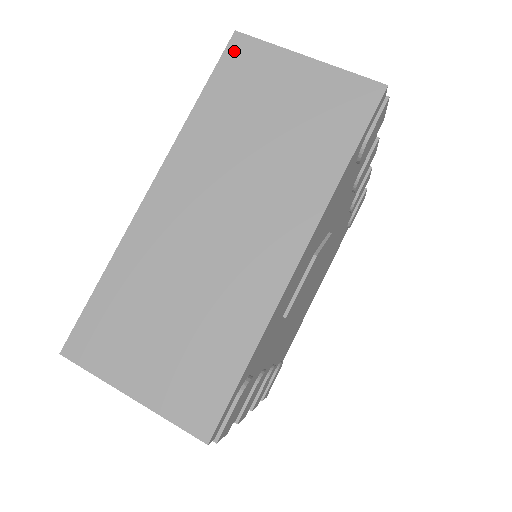
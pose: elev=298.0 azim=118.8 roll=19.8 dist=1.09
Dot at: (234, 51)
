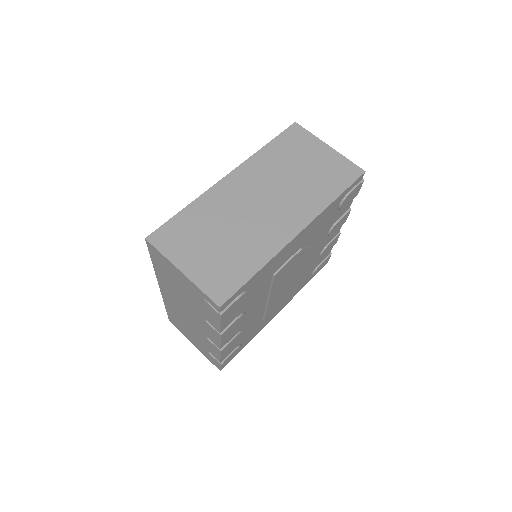
Dot at: (292, 130)
